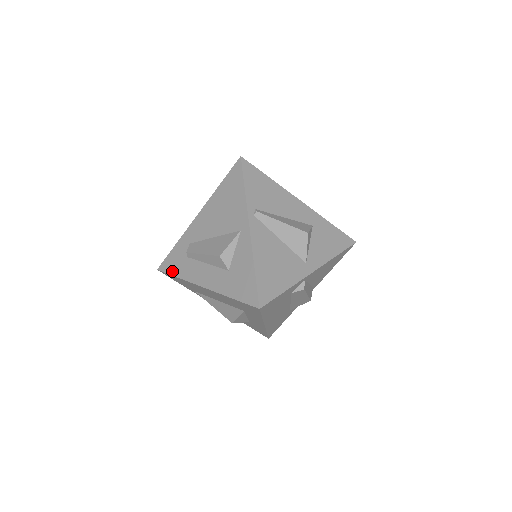
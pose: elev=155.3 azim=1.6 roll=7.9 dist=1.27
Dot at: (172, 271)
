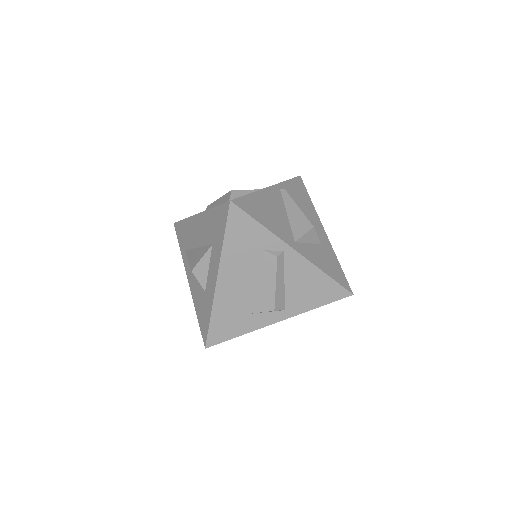
Dot at: occluded
